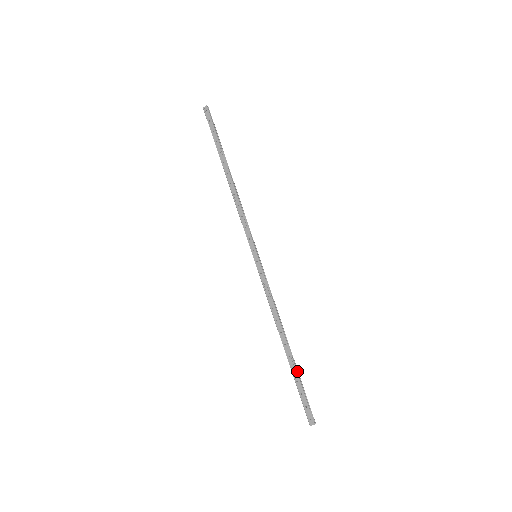
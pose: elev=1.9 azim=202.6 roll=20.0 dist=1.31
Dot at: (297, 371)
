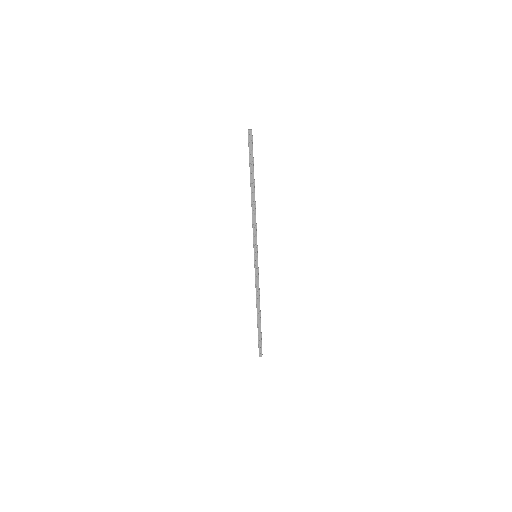
Dot at: occluded
